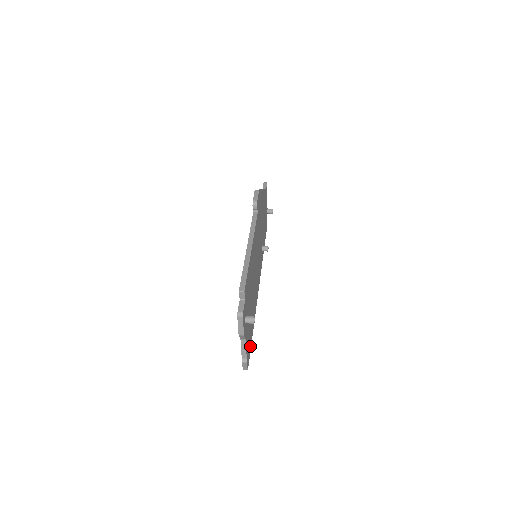
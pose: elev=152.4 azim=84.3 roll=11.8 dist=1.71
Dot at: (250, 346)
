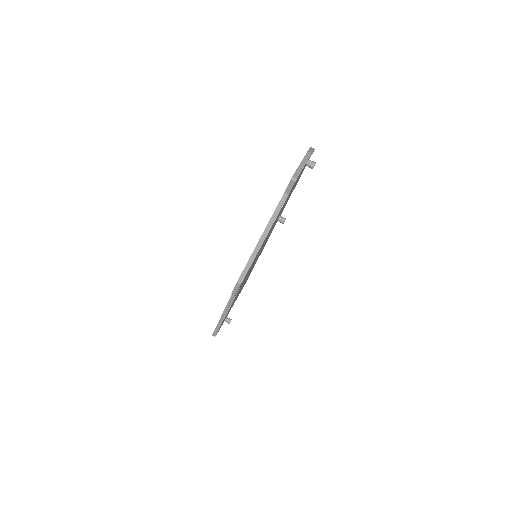
Dot at: (249, 275)
